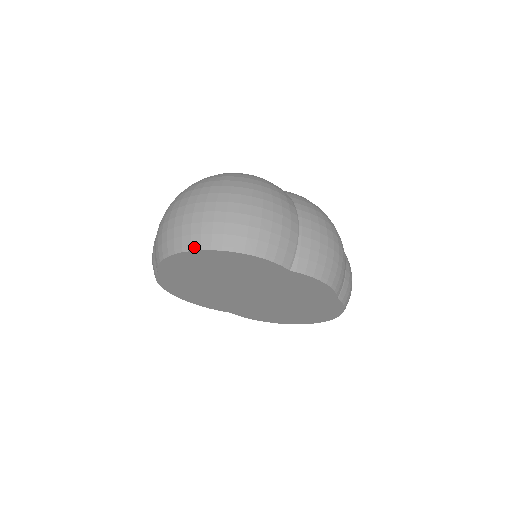
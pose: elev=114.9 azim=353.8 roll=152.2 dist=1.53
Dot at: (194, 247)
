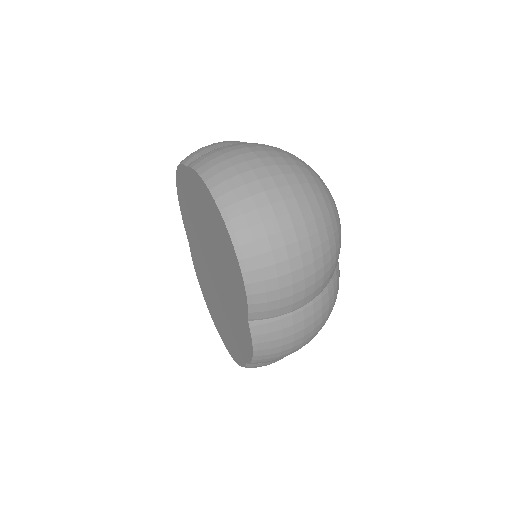
Dot at: (225, 212)
